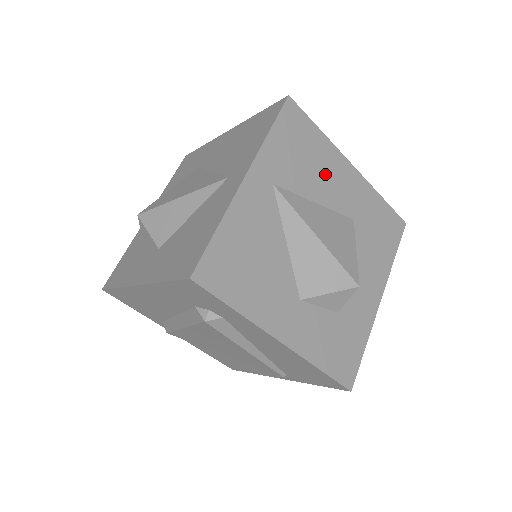
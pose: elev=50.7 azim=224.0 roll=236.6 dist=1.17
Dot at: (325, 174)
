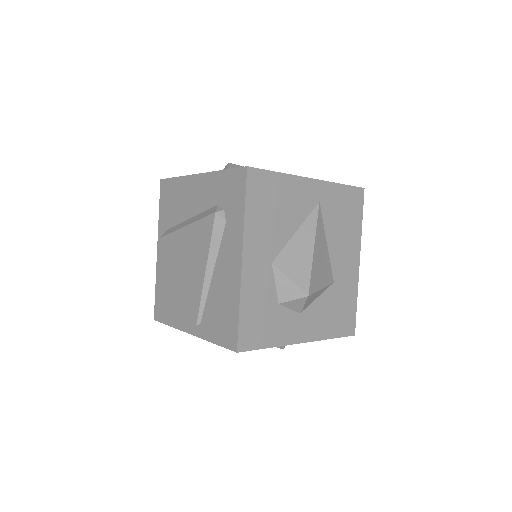
Dot at: (344, 241)
